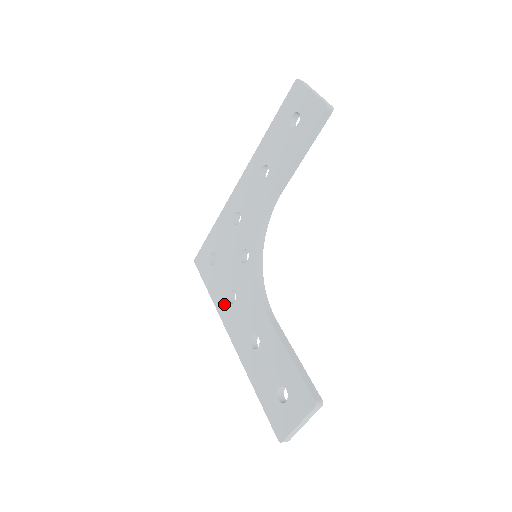
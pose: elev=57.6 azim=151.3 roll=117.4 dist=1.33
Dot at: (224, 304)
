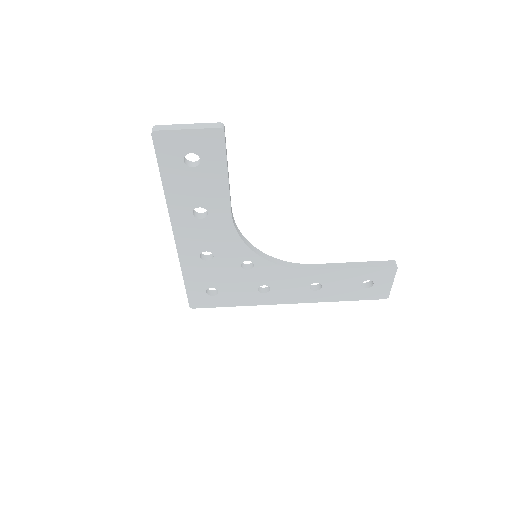
Dot at: occluded
